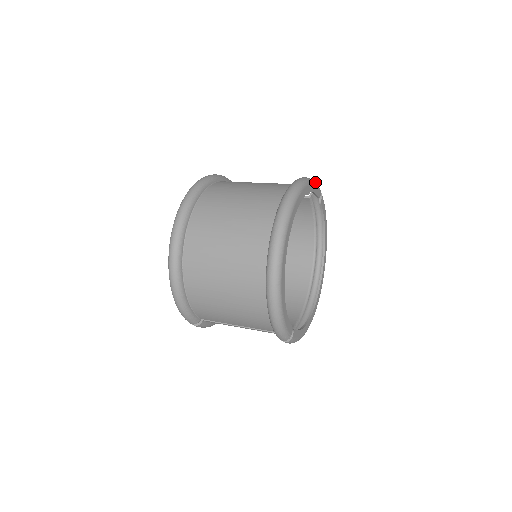
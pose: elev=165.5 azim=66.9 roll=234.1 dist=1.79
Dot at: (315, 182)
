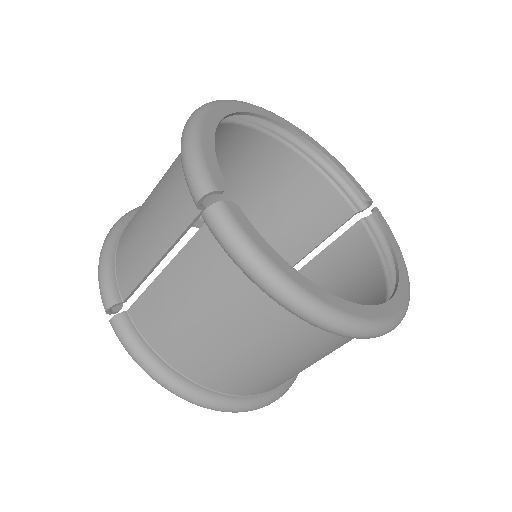
Dot at: occluded
